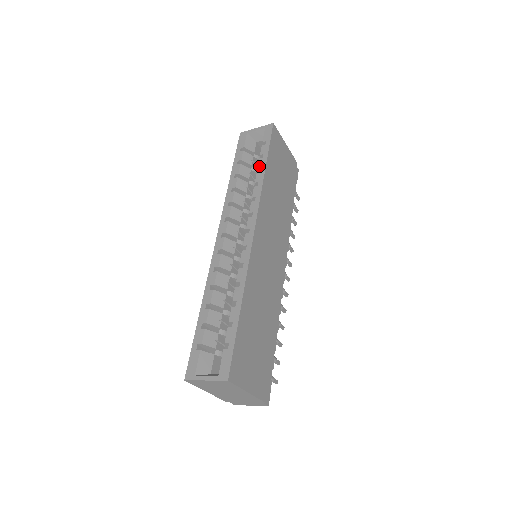
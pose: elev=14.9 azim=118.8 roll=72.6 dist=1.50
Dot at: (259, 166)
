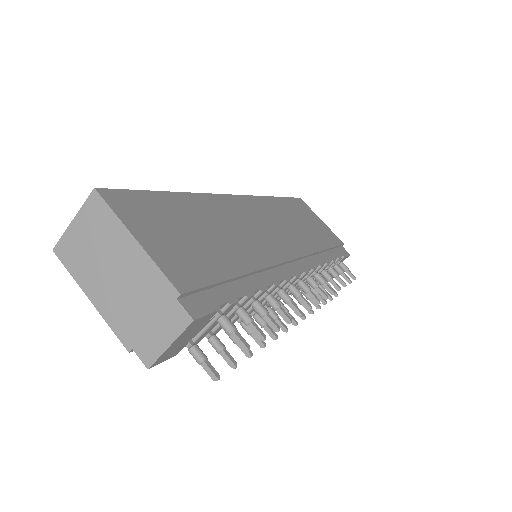
Dot at: occluded
